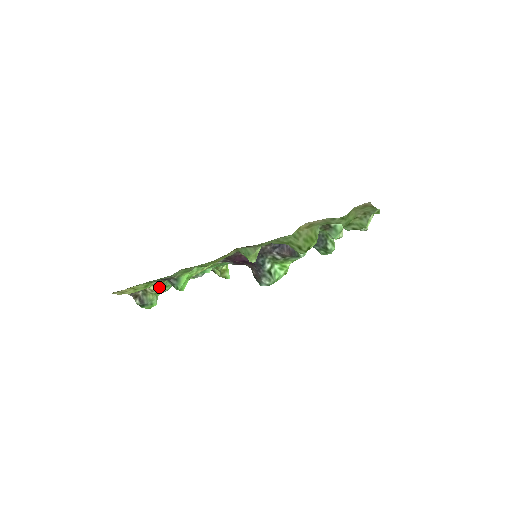
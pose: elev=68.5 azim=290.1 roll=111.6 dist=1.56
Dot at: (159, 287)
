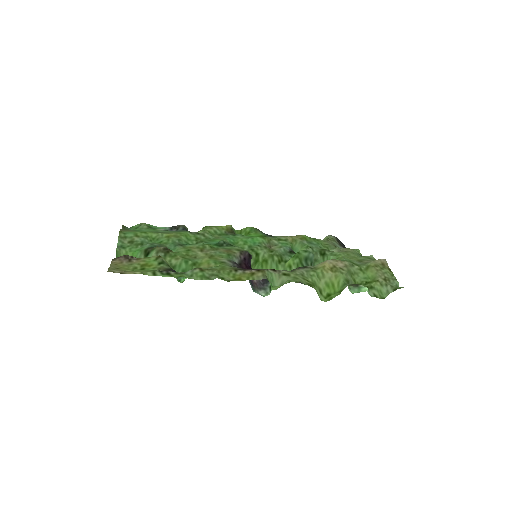
Dot at: occluded
